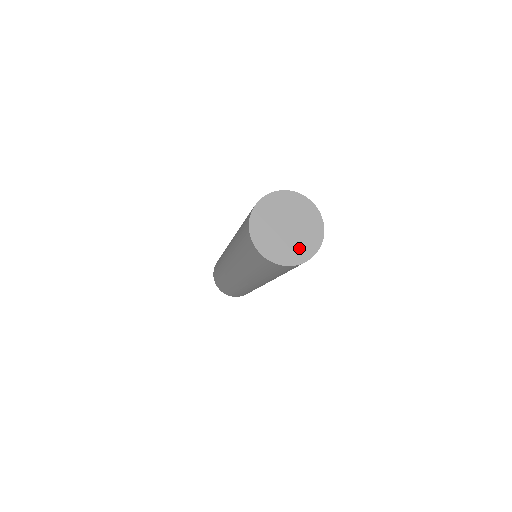
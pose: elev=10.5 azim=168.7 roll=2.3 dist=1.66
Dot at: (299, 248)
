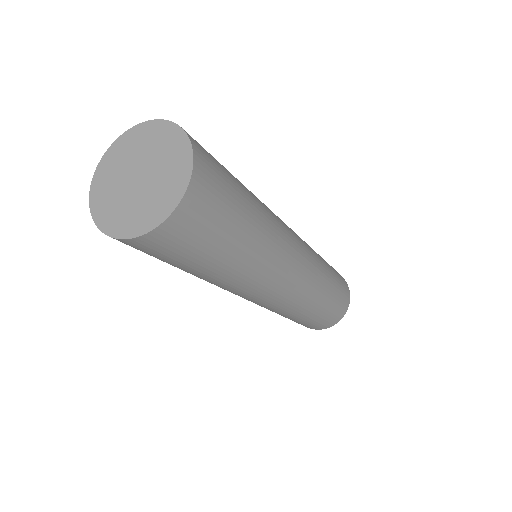
Dot at: (134, 214)
